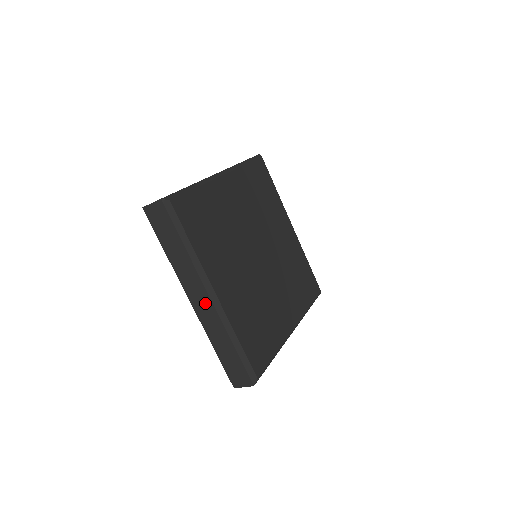
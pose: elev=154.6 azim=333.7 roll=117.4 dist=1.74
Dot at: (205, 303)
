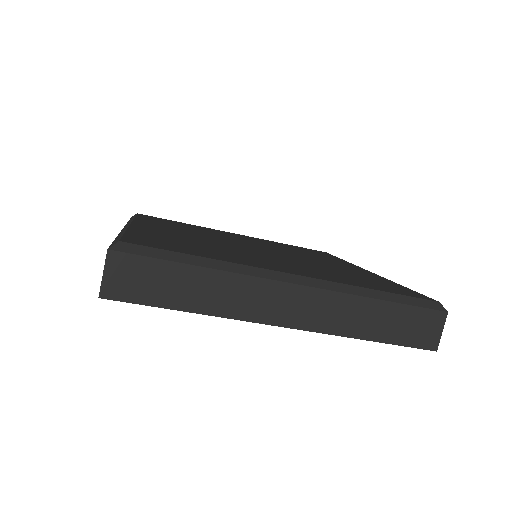
Dot at: (299, 300)
